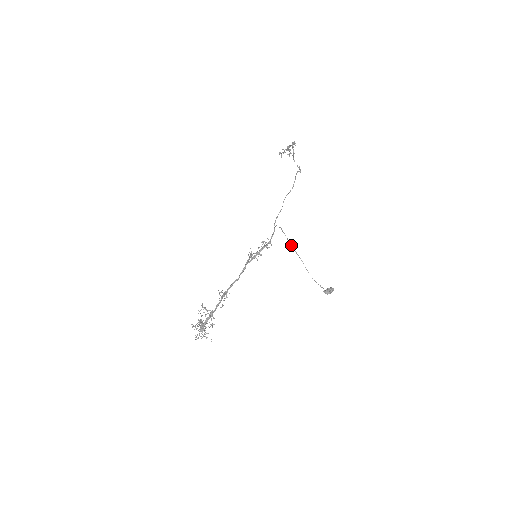
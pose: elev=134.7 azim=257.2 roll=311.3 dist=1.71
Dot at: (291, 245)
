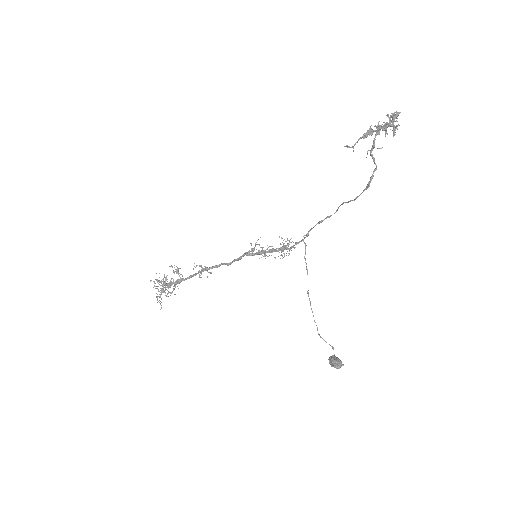
Dot at: occluded
